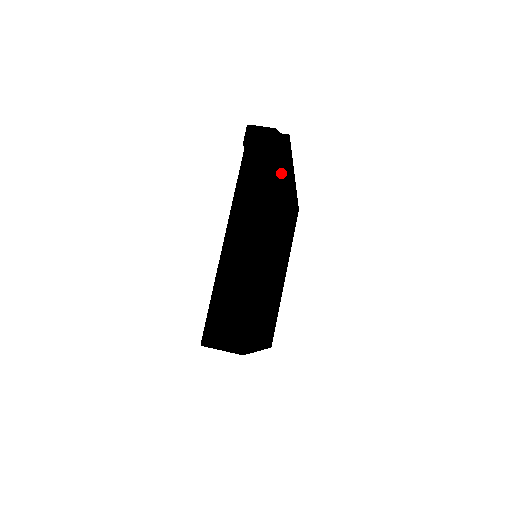
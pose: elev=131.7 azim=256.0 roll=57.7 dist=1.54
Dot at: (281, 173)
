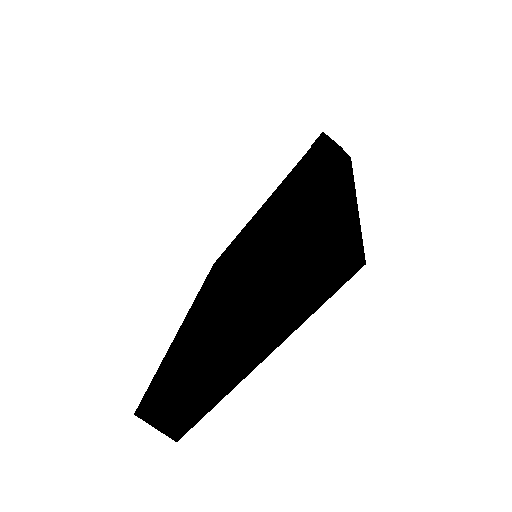
Dot at: (321, 305)
